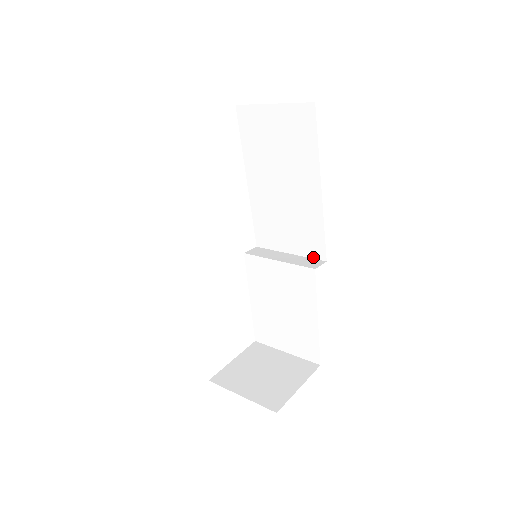
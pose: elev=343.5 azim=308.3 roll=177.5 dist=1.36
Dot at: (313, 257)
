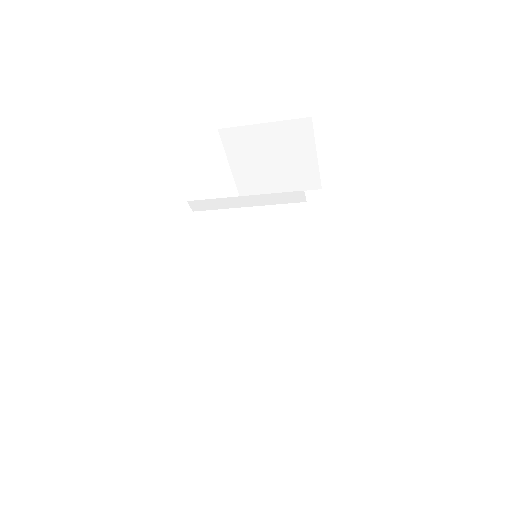
Dot at: occluded
